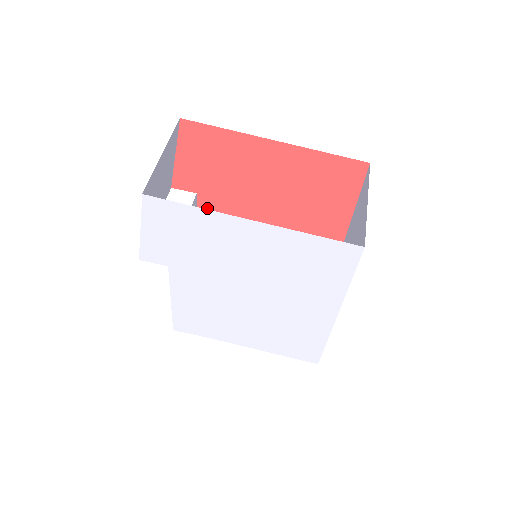
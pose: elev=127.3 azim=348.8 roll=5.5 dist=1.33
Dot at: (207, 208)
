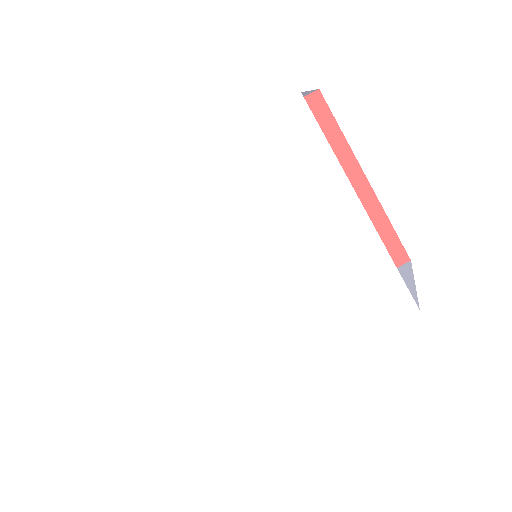
Dot at: occluded
